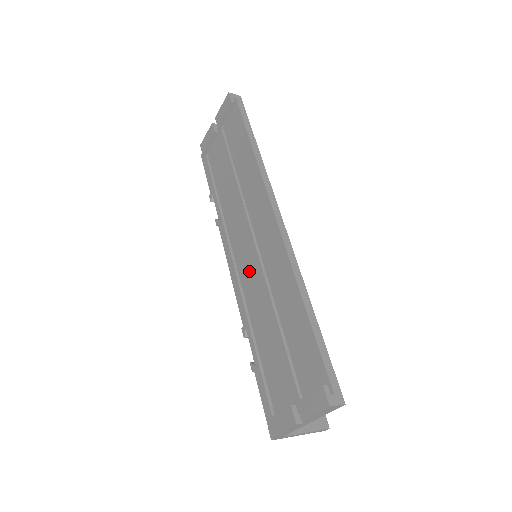
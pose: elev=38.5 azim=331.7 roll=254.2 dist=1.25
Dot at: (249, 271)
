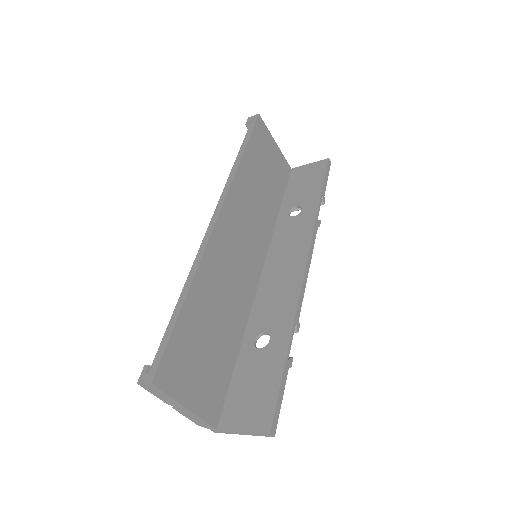
Dot at: occluded
